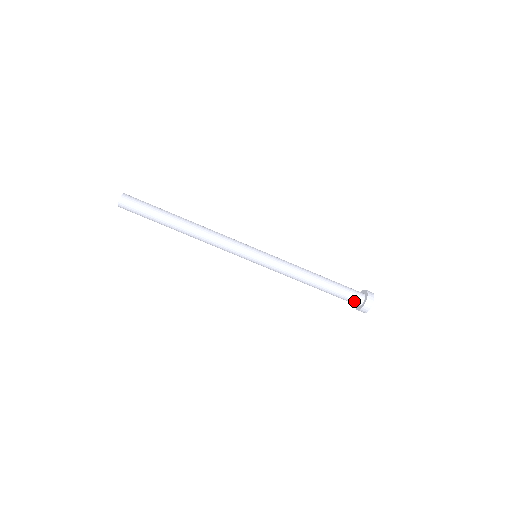
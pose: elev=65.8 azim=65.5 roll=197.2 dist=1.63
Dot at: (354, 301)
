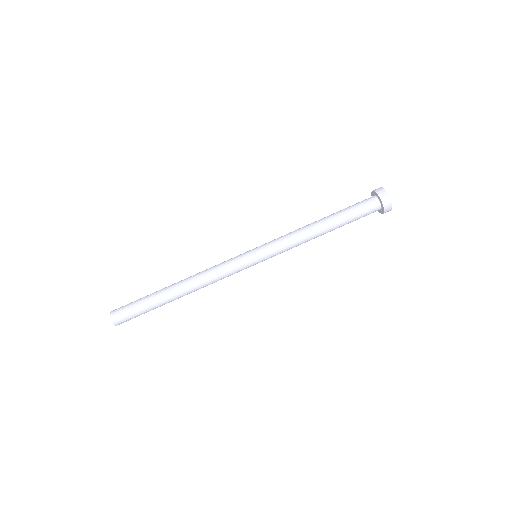
Dot at: (371, 209)
